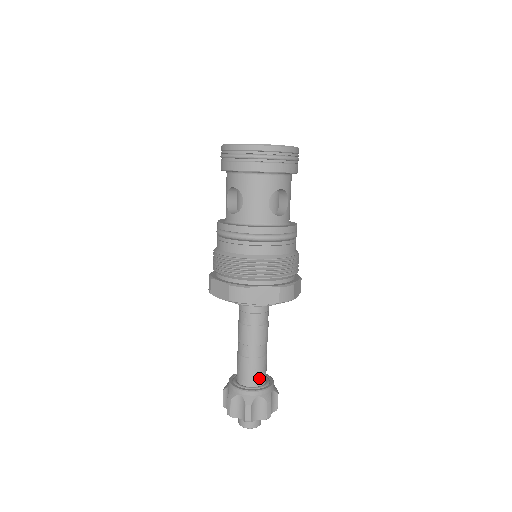
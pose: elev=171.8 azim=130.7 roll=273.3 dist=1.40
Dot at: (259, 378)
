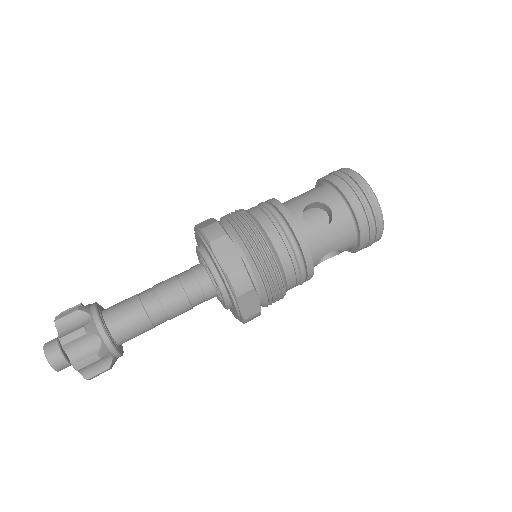
Dot at: (128, 339)
